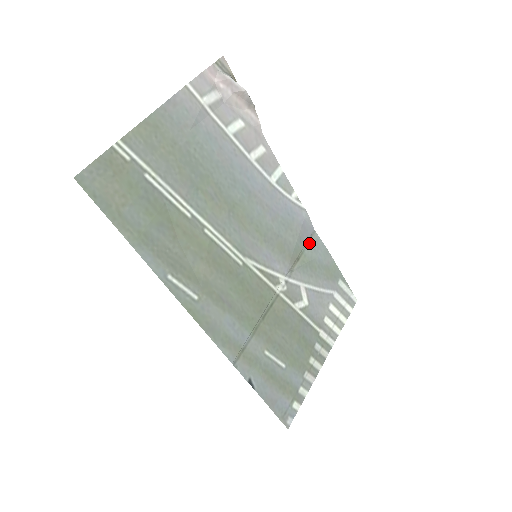
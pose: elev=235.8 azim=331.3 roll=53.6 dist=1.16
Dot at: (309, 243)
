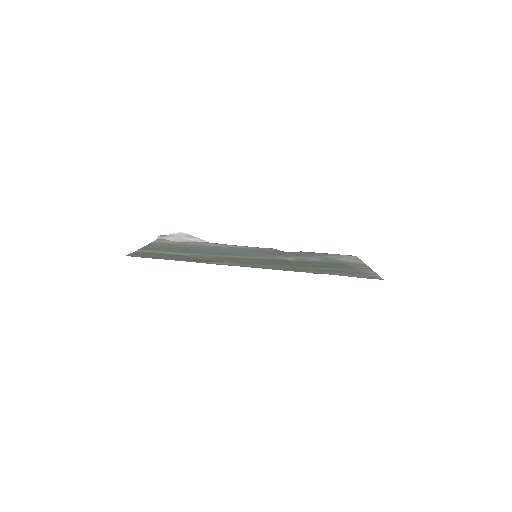
Dot at: (287, 253)
